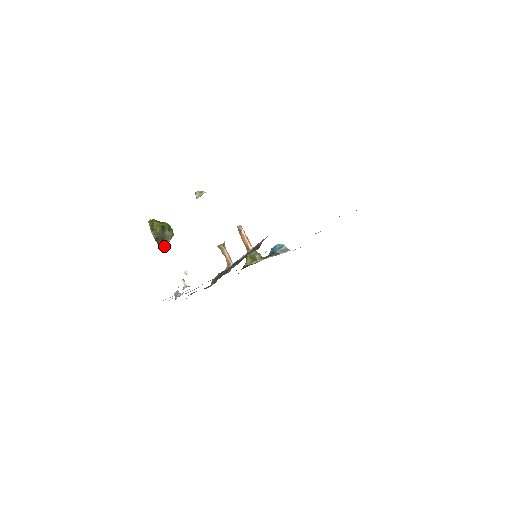
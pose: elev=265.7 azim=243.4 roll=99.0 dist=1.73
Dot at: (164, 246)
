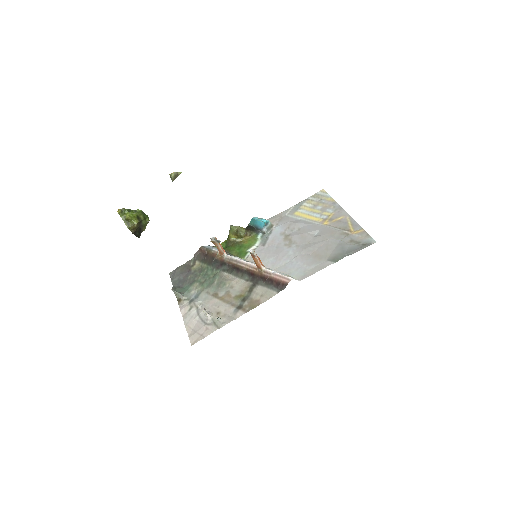
Dot at: (140, 233)
